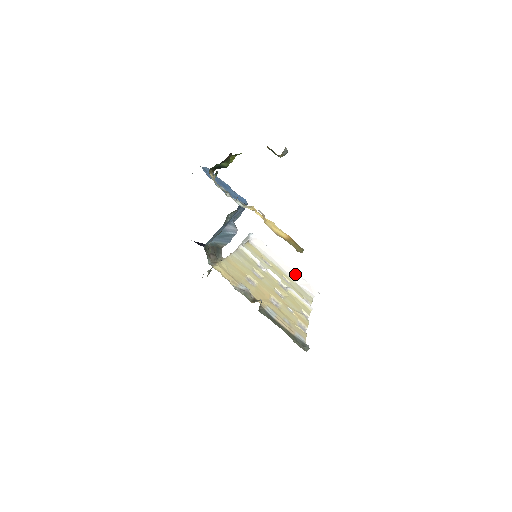
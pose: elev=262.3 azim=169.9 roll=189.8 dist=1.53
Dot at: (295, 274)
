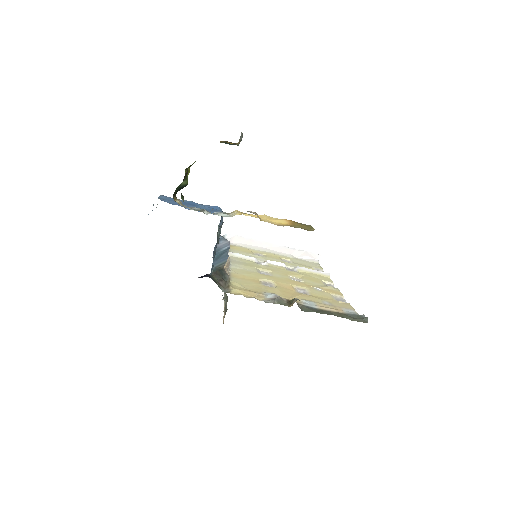
Dot at: (288, 250)
